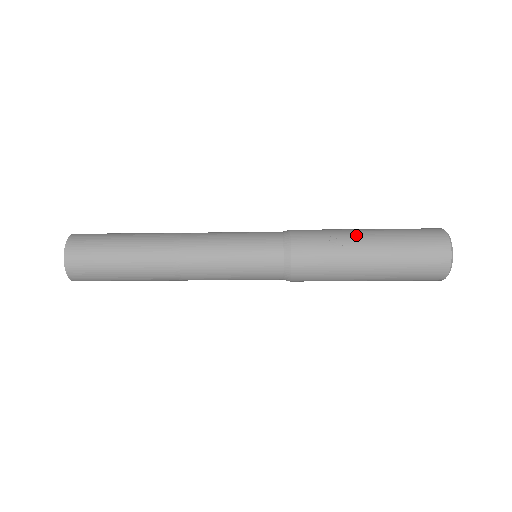
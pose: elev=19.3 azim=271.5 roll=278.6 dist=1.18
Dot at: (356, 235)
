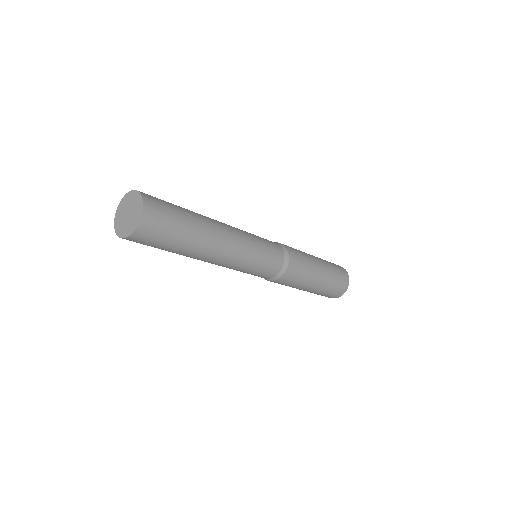
Dot at: occluded
